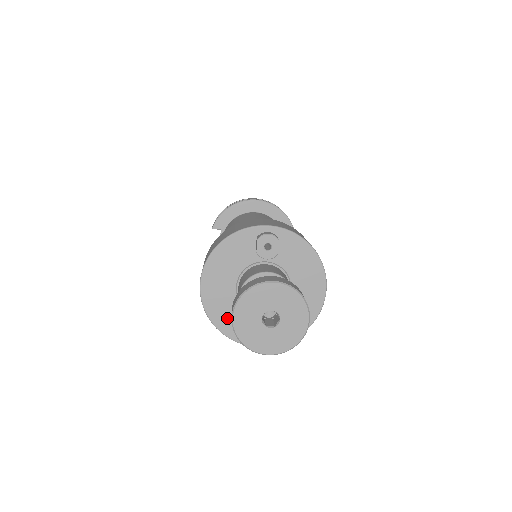
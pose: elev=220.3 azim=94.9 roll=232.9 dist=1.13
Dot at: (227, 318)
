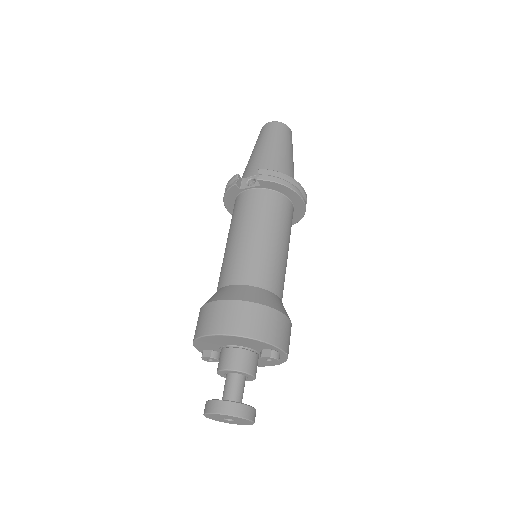
Dot at: (206, 344)
